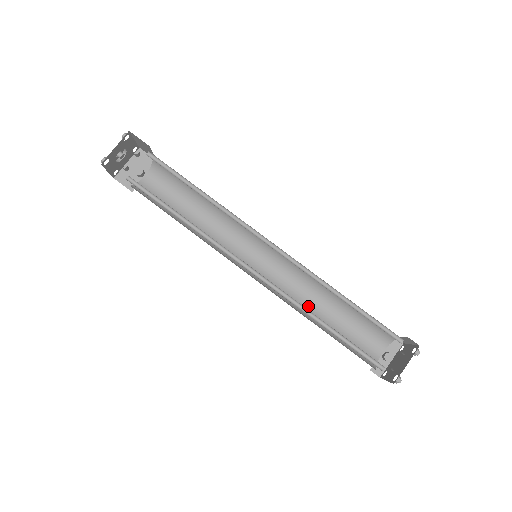
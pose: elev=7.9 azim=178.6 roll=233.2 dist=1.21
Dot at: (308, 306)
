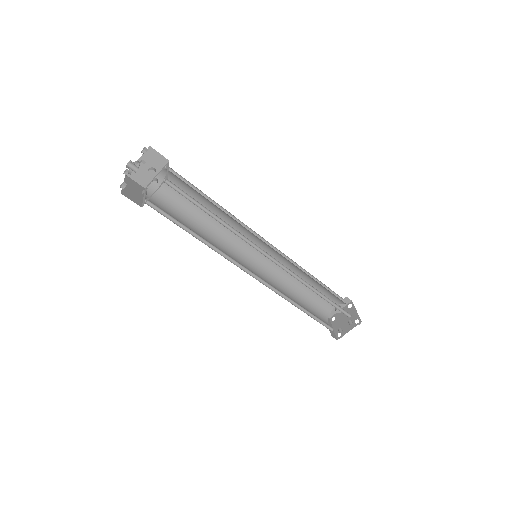
Dot at: (290, 280)
